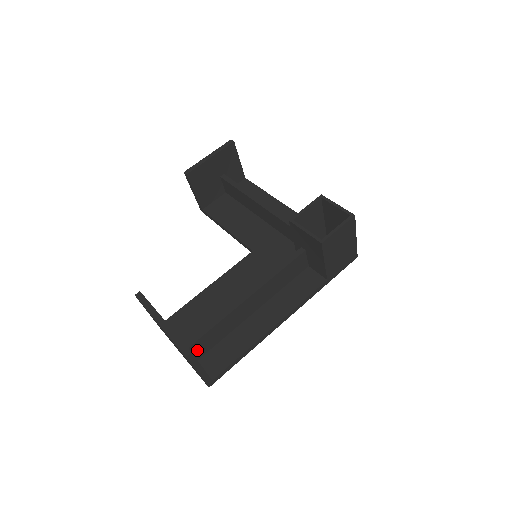
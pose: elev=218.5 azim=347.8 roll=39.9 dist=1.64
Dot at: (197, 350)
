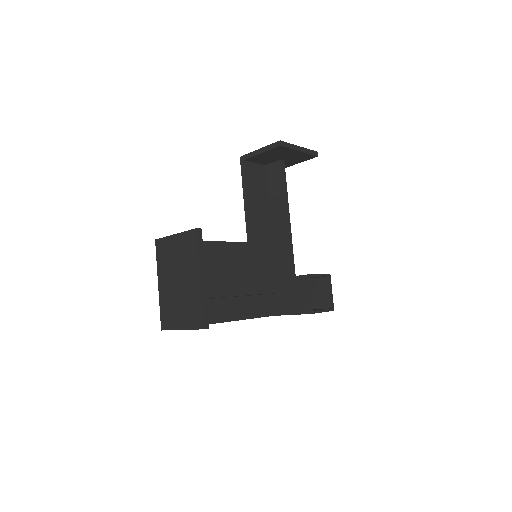
Dot at: occluded
